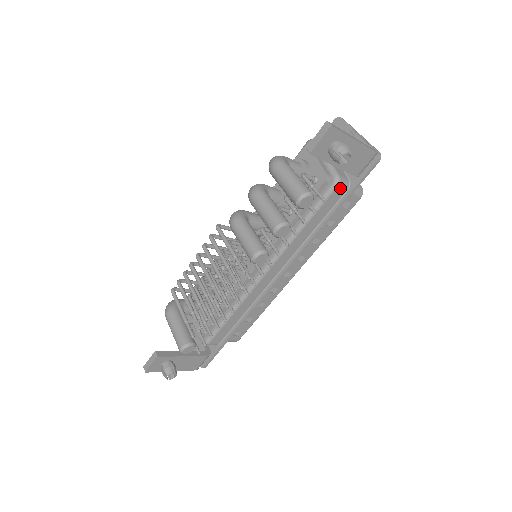
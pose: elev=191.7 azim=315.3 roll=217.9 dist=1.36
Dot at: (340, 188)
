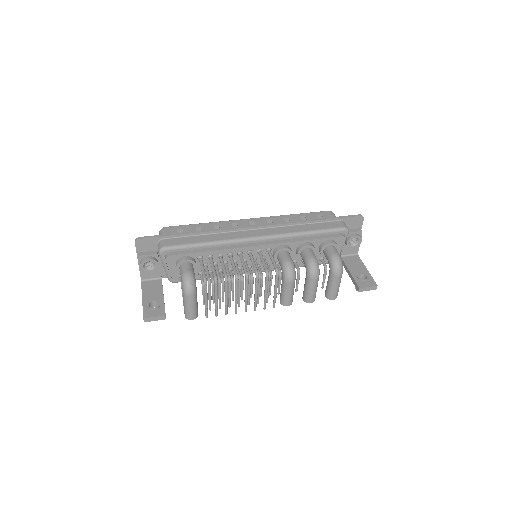
Dot at: occluded
